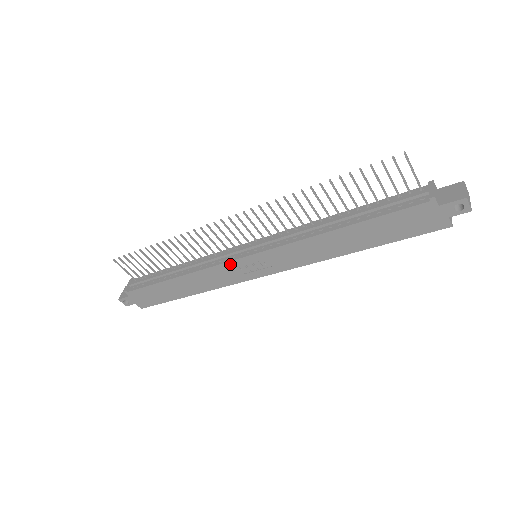
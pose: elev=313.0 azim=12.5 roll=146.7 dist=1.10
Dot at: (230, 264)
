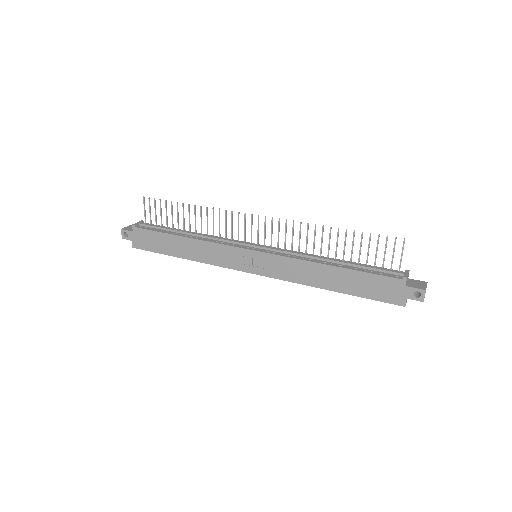
Dot at: (235, 249)
